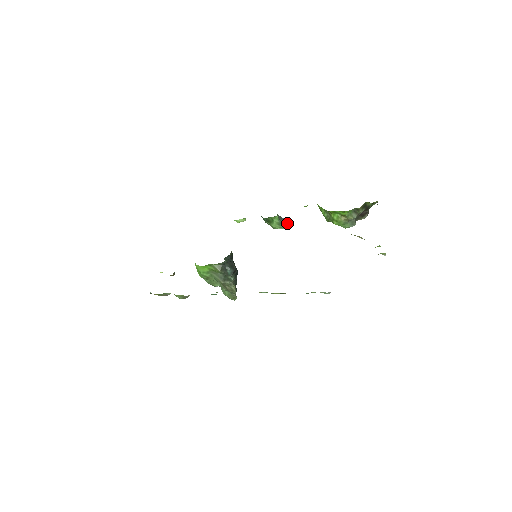
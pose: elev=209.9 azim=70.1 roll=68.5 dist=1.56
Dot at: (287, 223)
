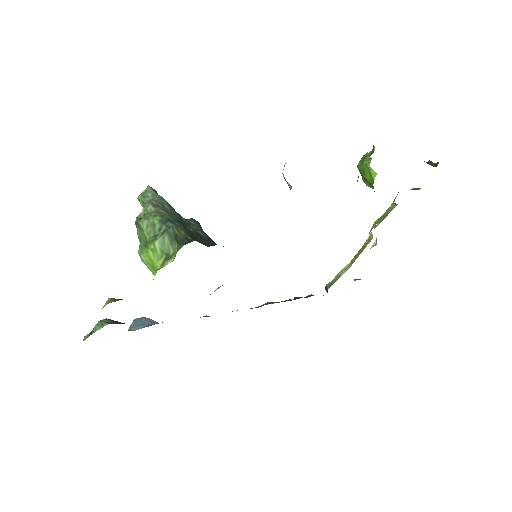
Dot at: occluded
